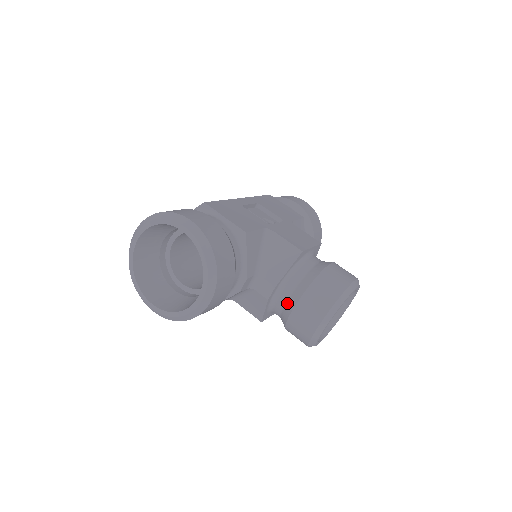
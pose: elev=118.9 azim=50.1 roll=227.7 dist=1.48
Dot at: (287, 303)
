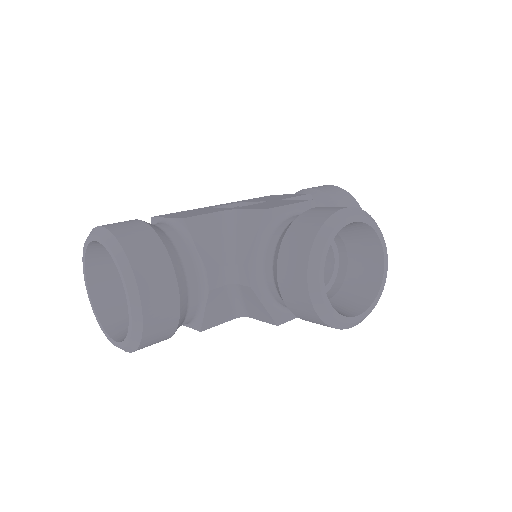
Dot at: (274, 280)
